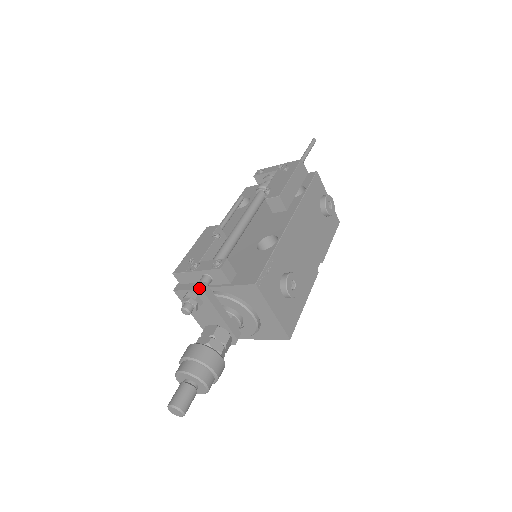
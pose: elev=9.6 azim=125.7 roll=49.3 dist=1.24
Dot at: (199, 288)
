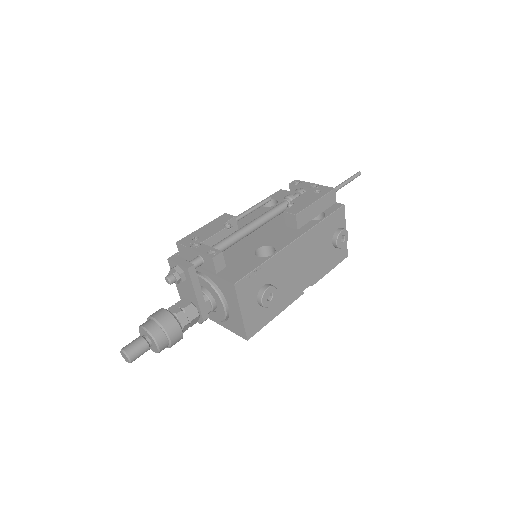
Dot at: (186, 267)
